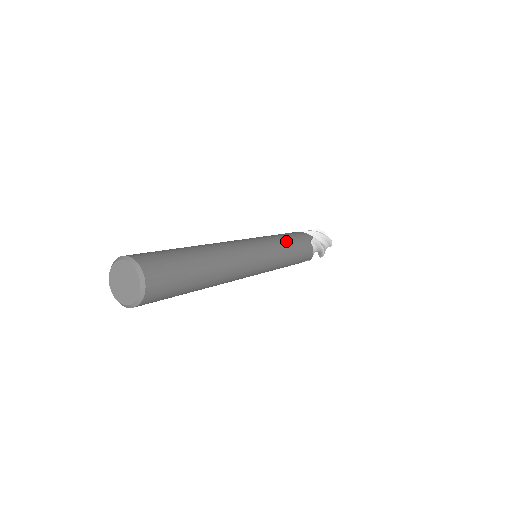
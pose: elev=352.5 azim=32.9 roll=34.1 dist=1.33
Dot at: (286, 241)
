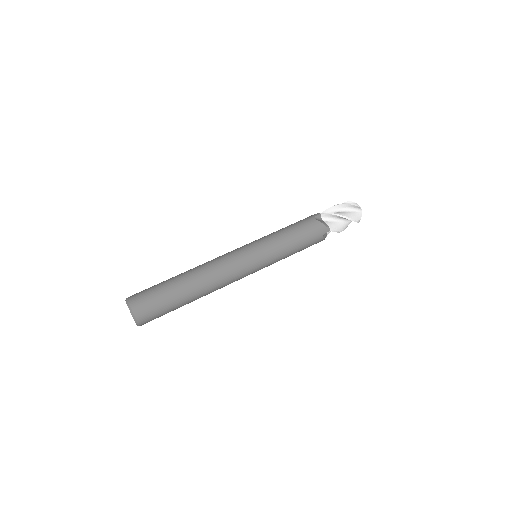
Dot at: (288, 248)
